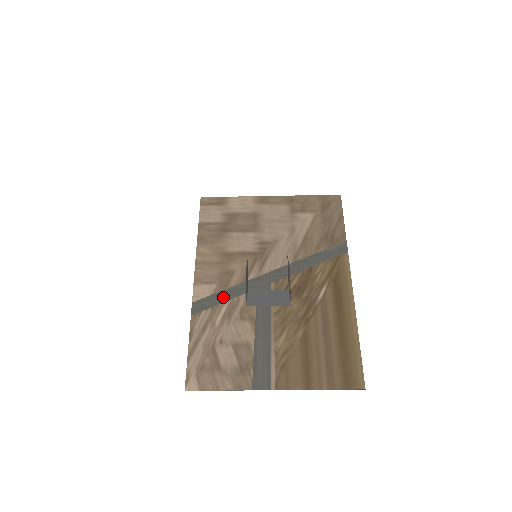
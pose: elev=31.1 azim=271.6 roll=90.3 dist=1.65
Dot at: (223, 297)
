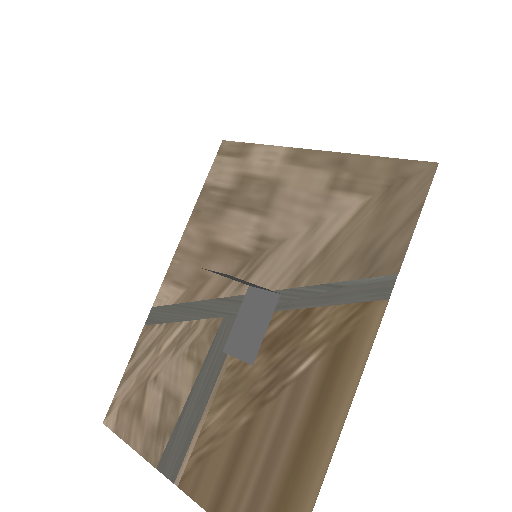
Dot at: (183, 313)
